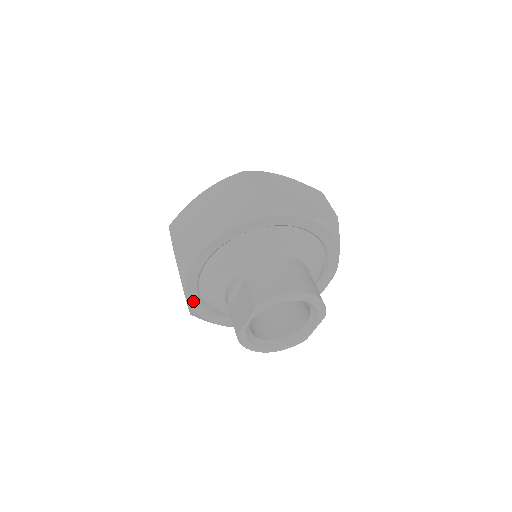
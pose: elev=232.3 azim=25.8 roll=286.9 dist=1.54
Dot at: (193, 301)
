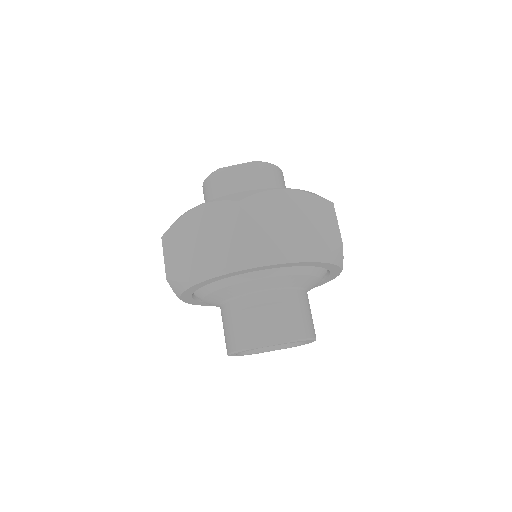
Dot at: (203, 283)
